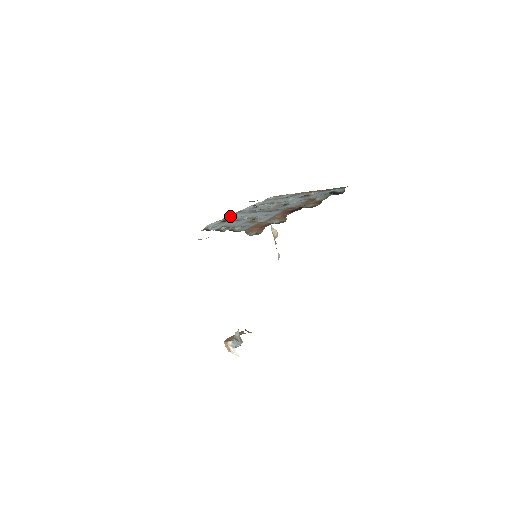
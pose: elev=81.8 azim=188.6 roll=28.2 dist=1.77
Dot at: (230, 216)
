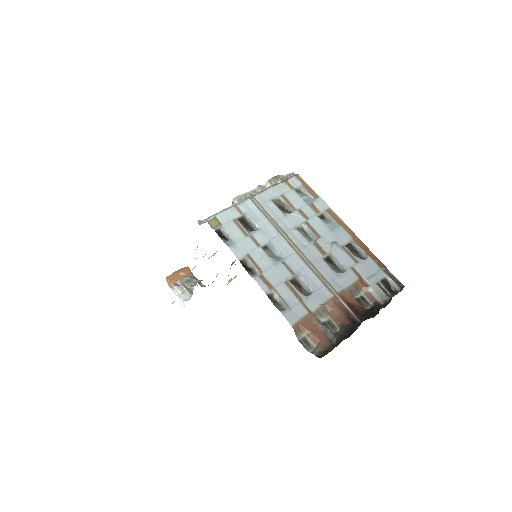
Dot at: (248, 207)
